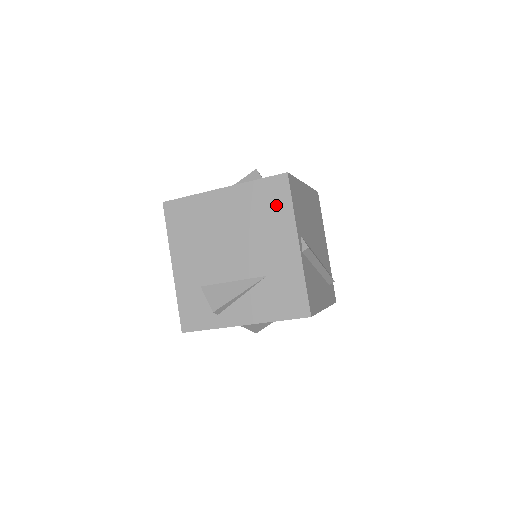
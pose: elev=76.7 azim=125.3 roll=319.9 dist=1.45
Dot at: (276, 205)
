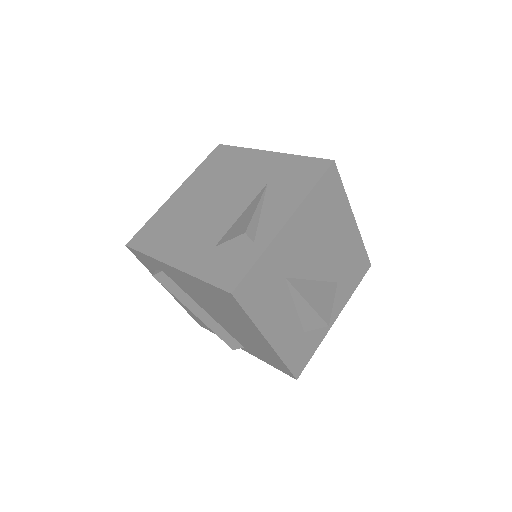
Dot at: (229, 158)
